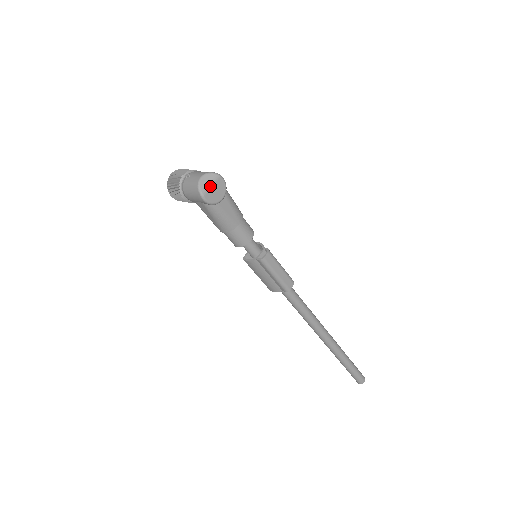
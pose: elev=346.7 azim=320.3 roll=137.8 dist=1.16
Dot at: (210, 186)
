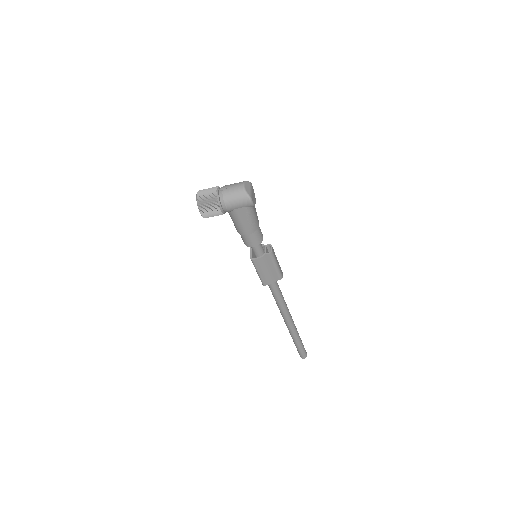
Dot at: (251, 191)
